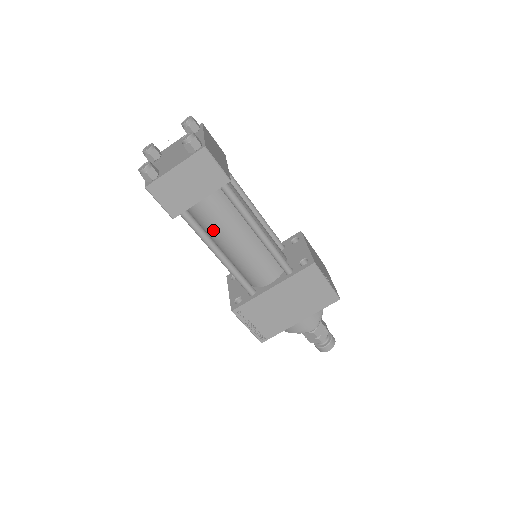
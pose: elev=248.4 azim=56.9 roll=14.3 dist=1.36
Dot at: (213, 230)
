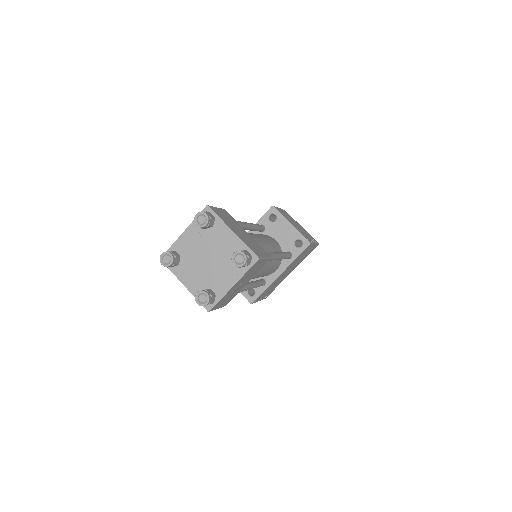
Dot at: occluded
